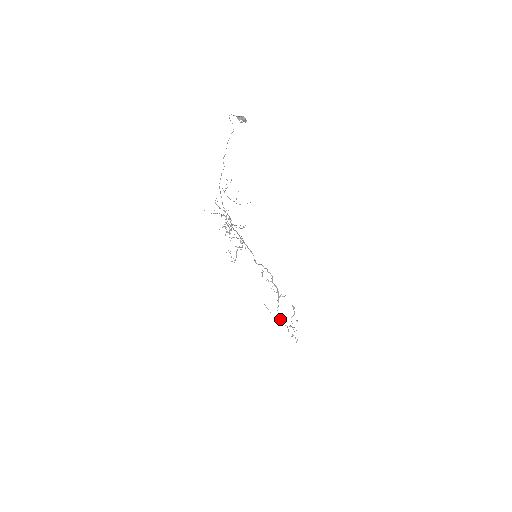
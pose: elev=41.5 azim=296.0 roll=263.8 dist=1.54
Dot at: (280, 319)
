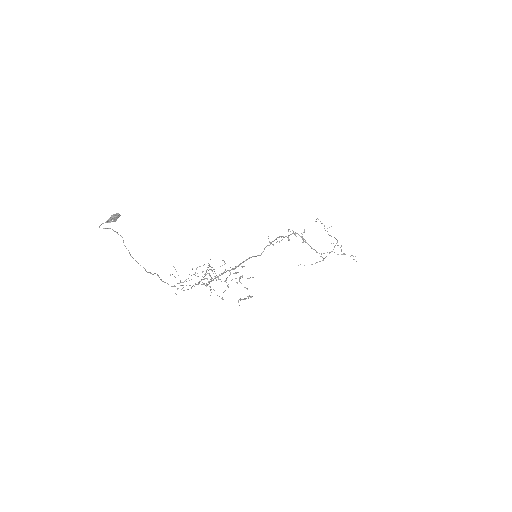
Dot at: occluded
